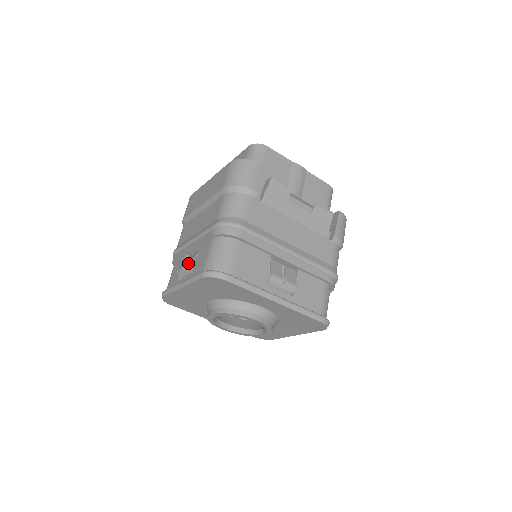
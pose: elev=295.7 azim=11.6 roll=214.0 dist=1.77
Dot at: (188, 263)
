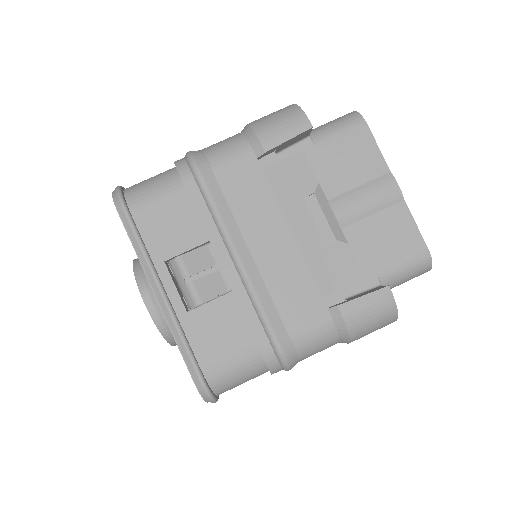
Dot at: occluded
